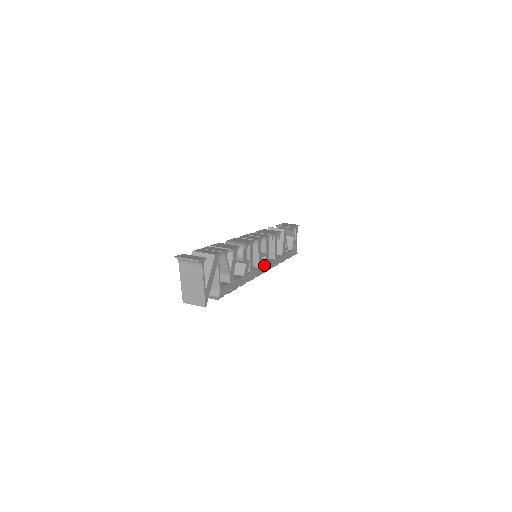
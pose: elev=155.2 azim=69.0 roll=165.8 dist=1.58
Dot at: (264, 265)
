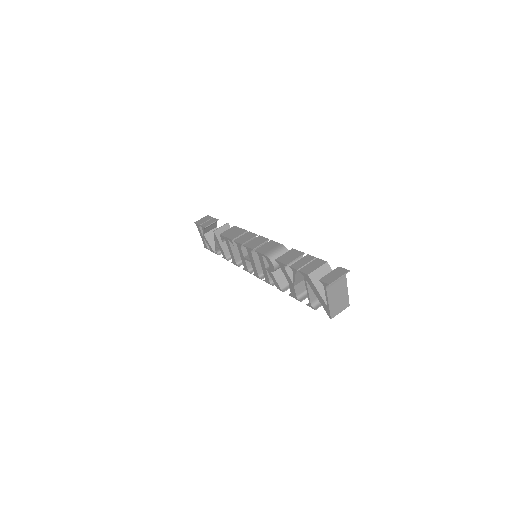
Dot at: occluded
